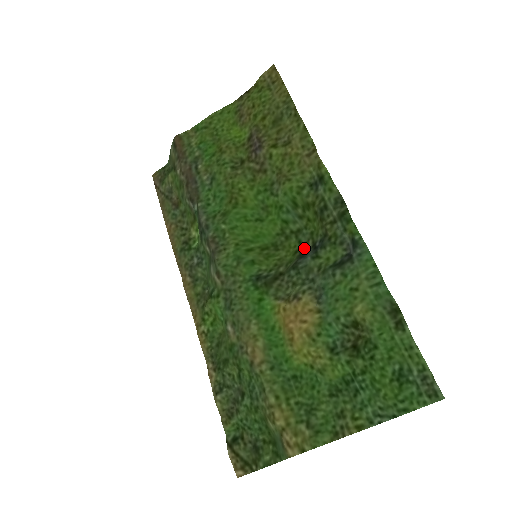
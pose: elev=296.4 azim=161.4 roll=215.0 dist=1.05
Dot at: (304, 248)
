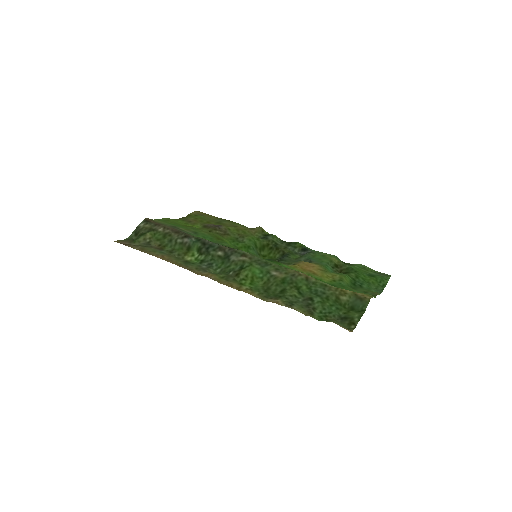
Dot at: occluded
